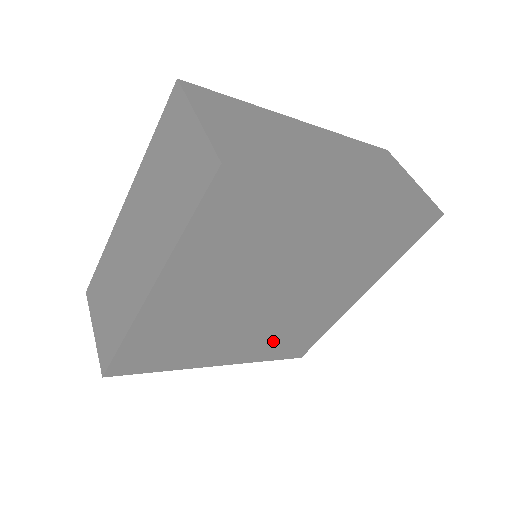
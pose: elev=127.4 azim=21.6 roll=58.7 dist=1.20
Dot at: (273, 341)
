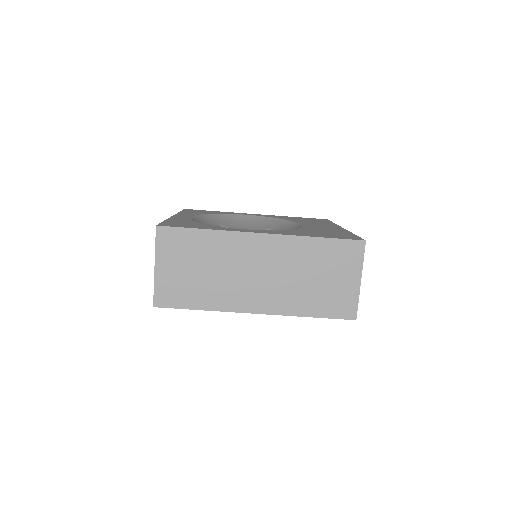
Dot at: occluded
